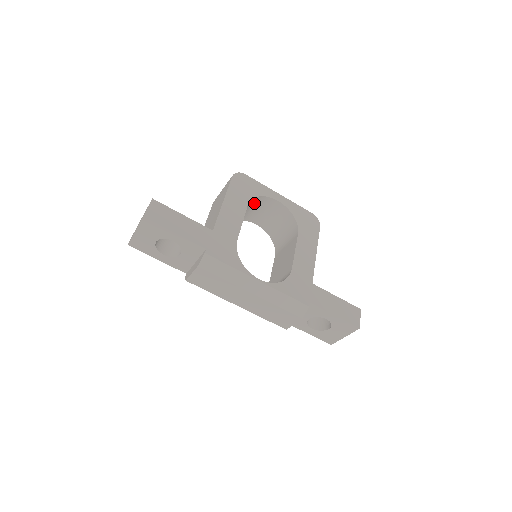
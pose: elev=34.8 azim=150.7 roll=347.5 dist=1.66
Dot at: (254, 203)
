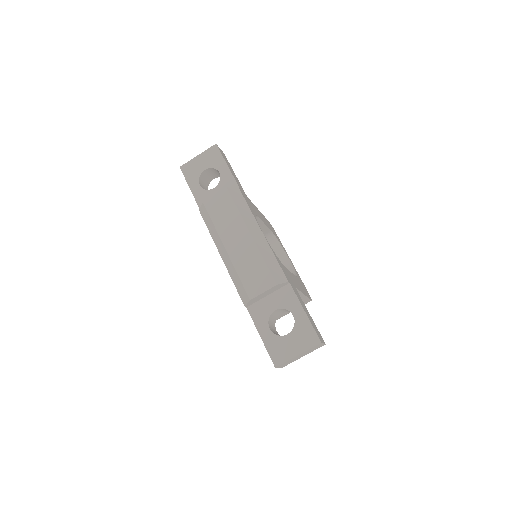
Dot at: occluded
